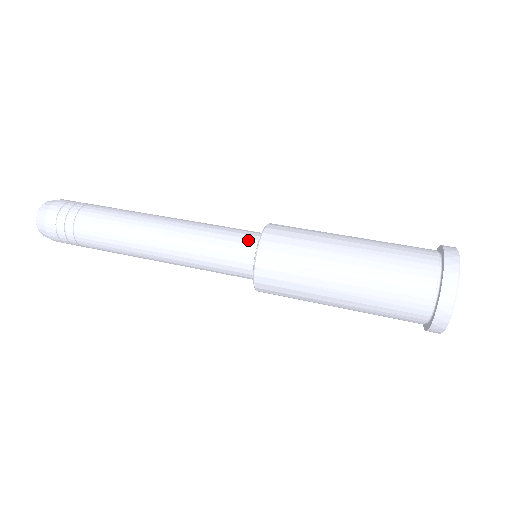
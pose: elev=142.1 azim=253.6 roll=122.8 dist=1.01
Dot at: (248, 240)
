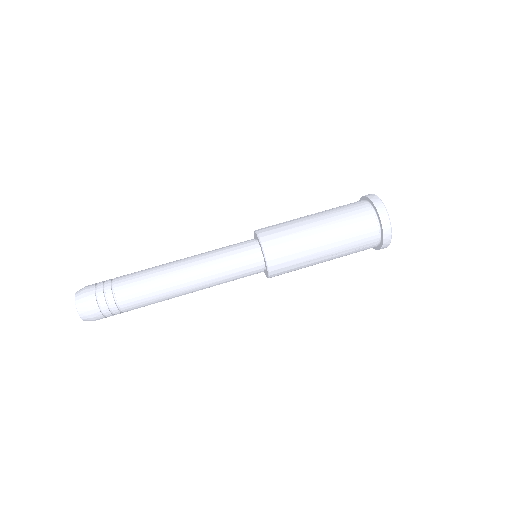
Dot at: (254, 260)
